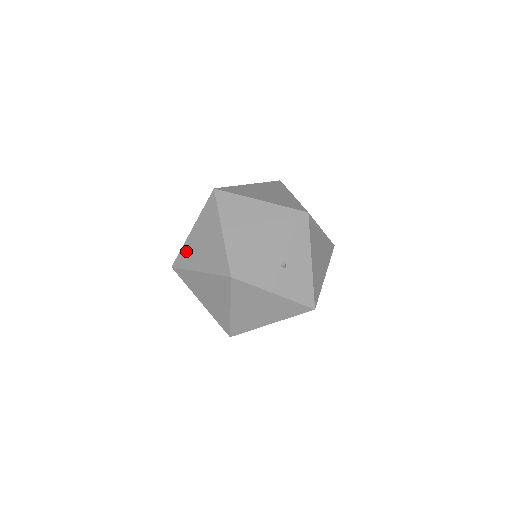
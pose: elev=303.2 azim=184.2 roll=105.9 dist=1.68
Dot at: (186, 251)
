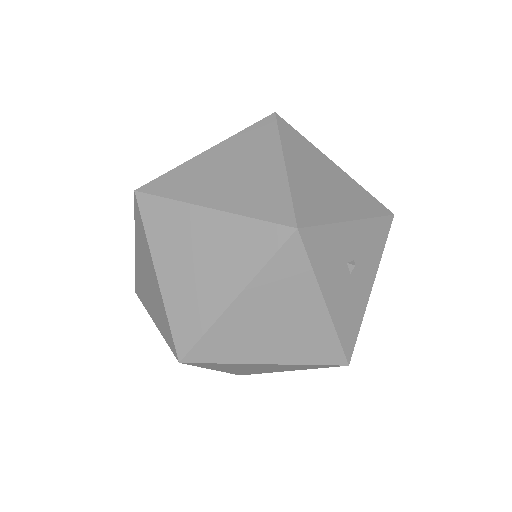
Dot at: (184, 174)
